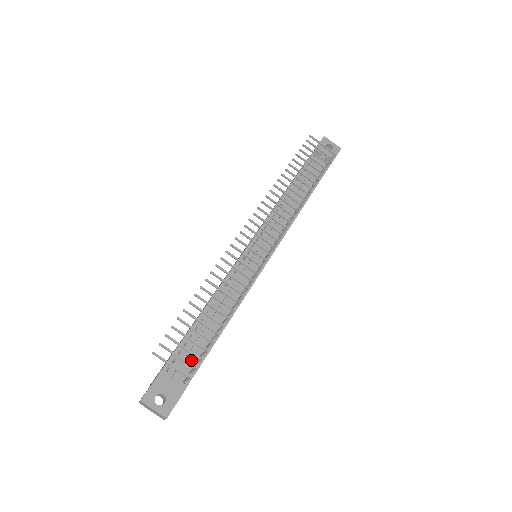
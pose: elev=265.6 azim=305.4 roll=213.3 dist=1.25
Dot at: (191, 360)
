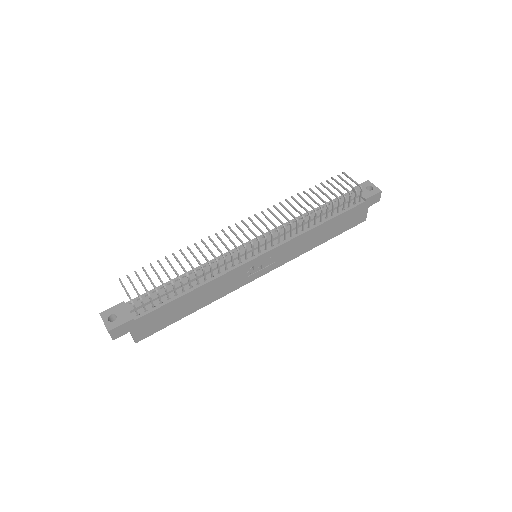
Dot at: occluded
